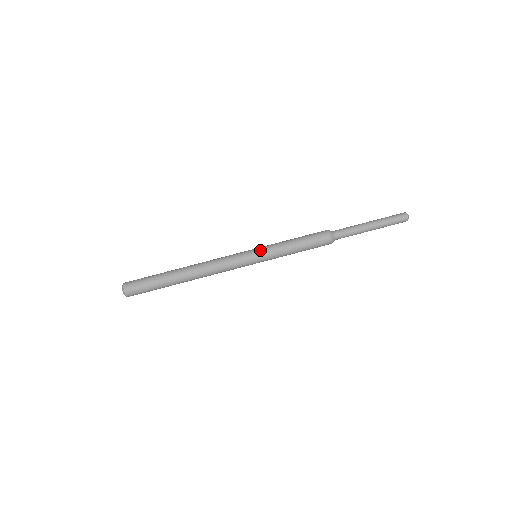
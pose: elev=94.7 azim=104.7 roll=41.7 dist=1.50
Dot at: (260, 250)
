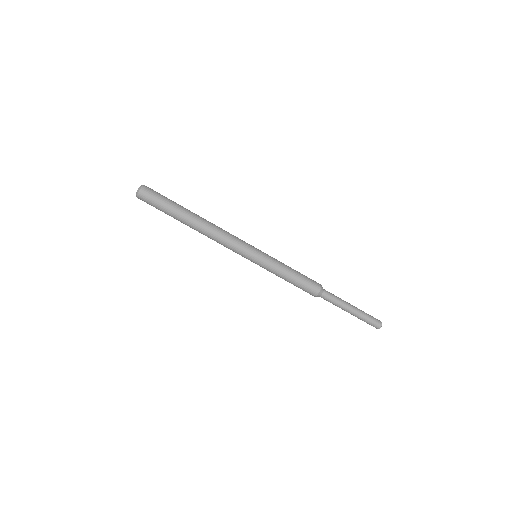
Dot at: (262, 259)
